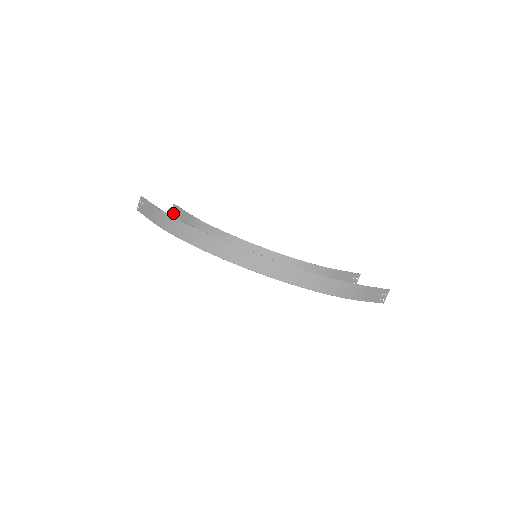
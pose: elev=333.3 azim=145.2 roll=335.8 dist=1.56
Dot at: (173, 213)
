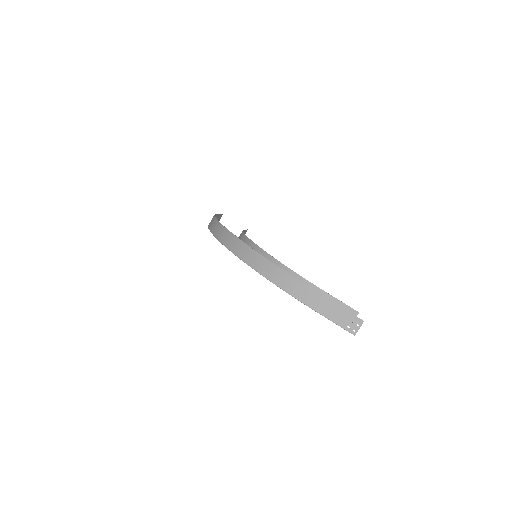
Dot at: occluded
